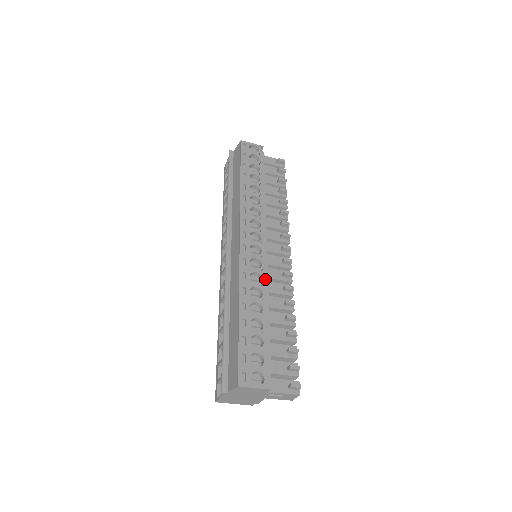
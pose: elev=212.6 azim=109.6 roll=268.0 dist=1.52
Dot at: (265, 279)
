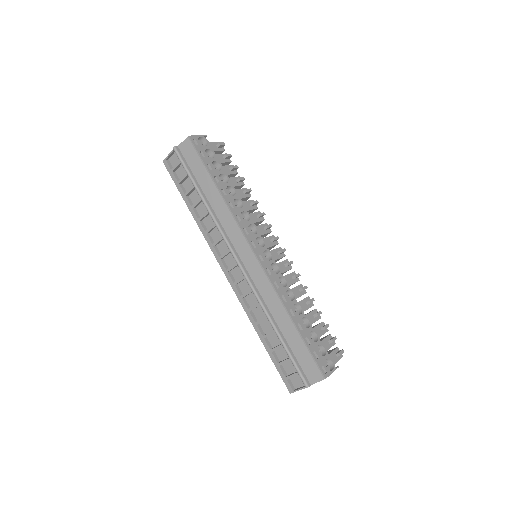
Dot at: occluded
